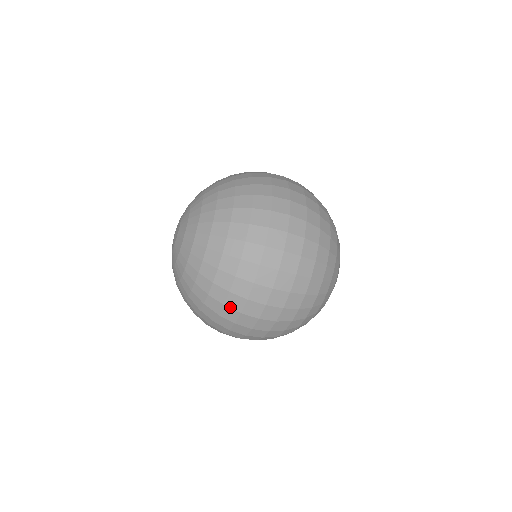
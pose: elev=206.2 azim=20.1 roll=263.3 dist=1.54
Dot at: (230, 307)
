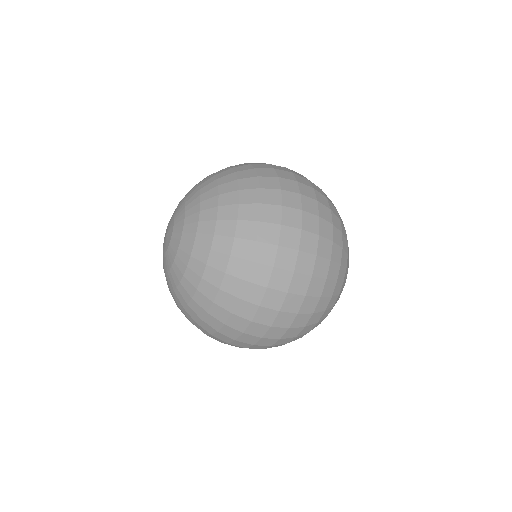
Dot at: (239, 315)
